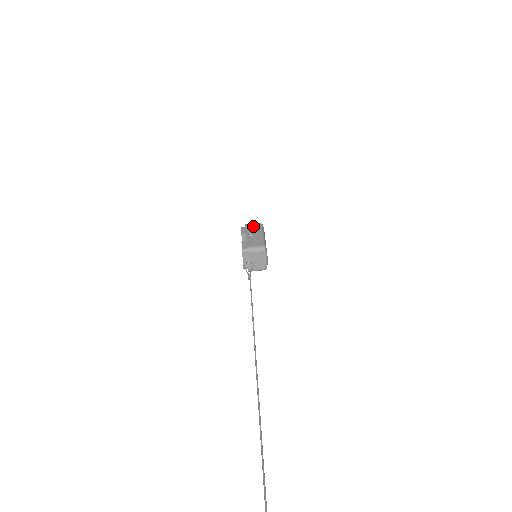
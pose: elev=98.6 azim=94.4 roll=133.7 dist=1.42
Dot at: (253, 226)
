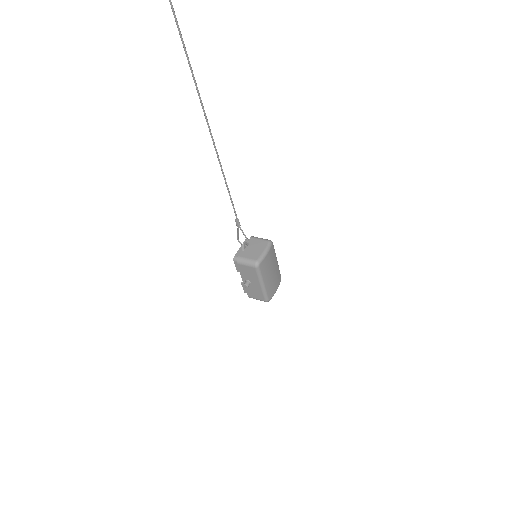
Dot at: occluded
